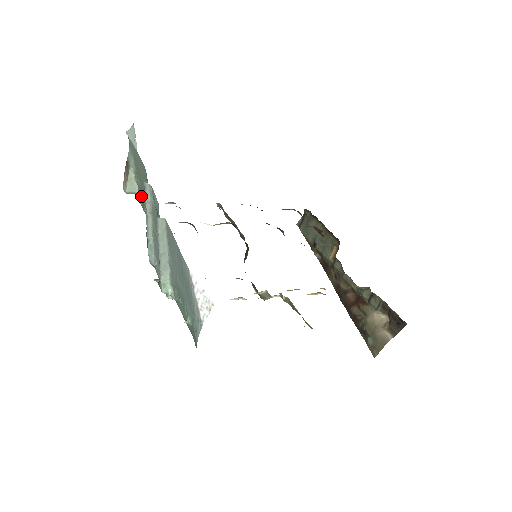
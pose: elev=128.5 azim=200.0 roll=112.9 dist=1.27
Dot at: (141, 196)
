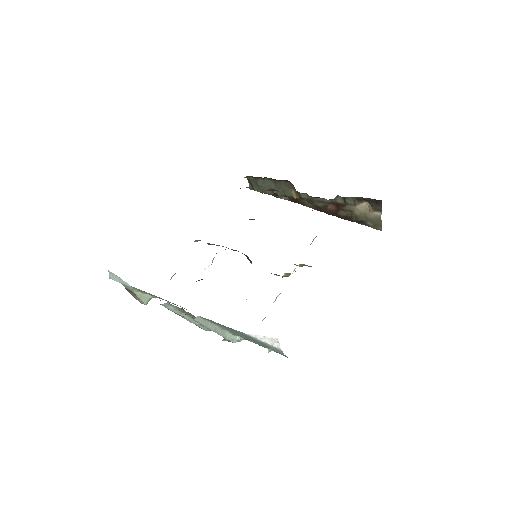
Dot at: (156, 297)
